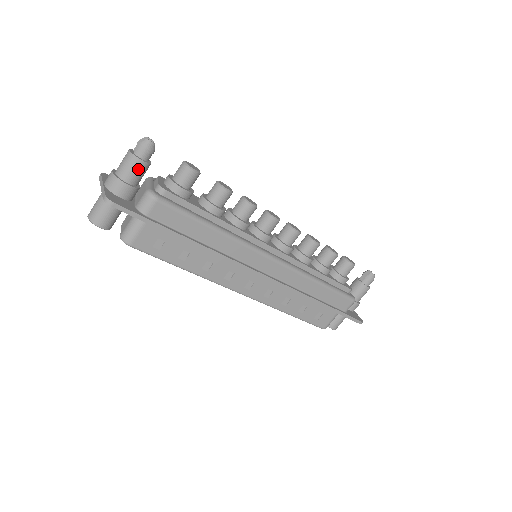
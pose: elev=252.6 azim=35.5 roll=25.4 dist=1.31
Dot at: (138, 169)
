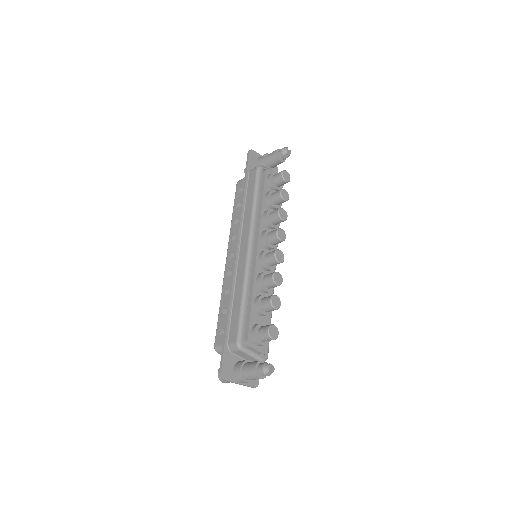
Dot at: occluded
